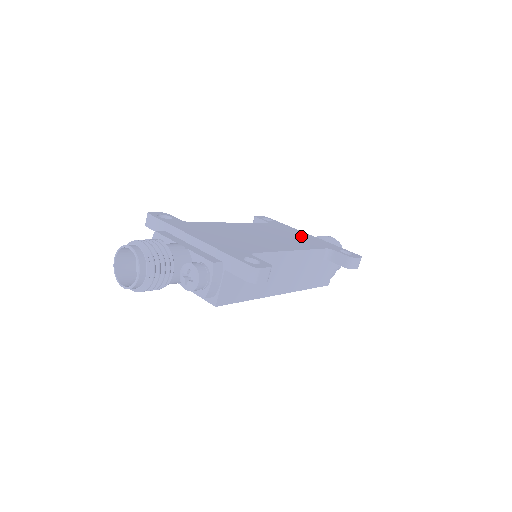
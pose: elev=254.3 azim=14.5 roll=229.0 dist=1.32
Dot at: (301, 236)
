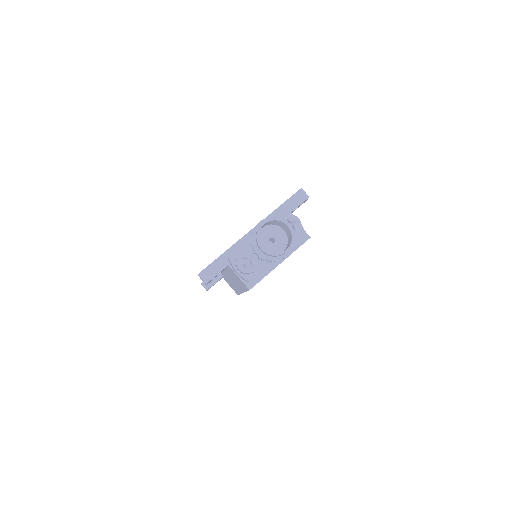
Dot at: occluded
